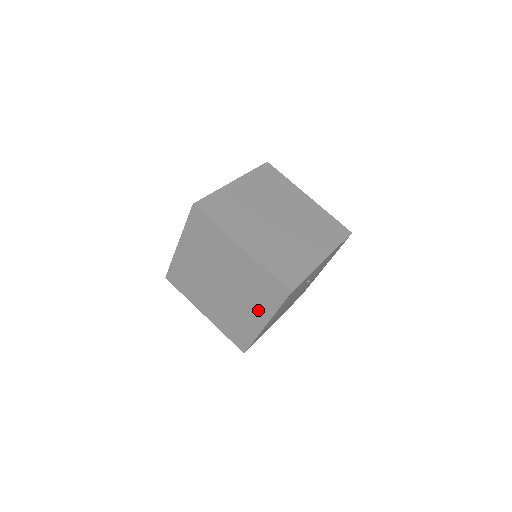
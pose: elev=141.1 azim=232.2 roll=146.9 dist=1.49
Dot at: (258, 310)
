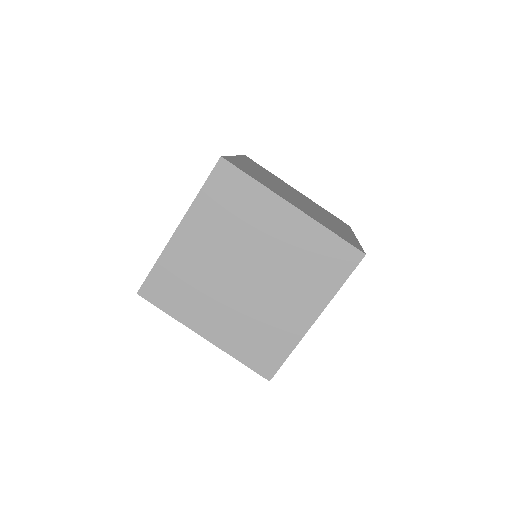
Dot at: (307, 298)
